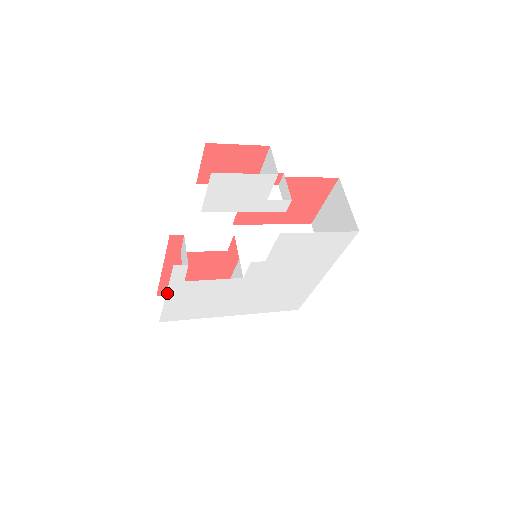
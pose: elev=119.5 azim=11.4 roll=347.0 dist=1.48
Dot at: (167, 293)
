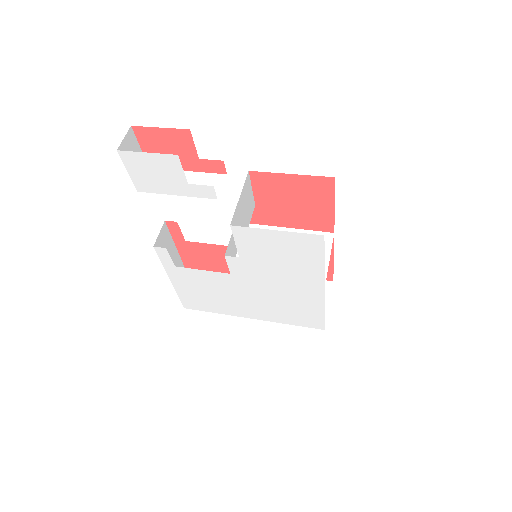
Dot at: (169, 276)
